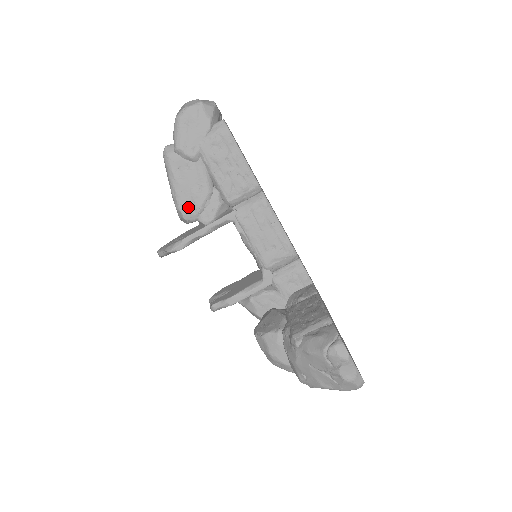
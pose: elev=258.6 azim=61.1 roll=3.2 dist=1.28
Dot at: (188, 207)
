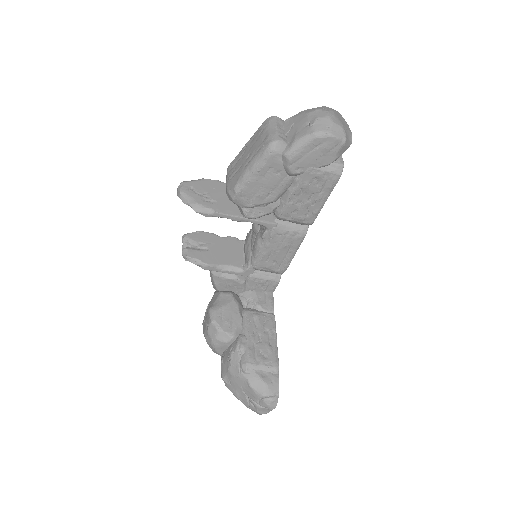
Dot at: (246, 197)
